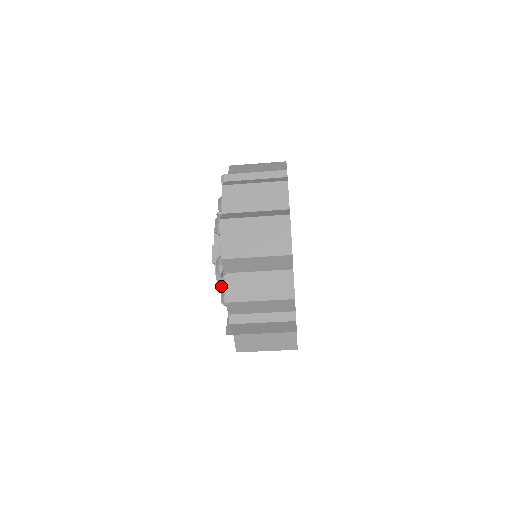
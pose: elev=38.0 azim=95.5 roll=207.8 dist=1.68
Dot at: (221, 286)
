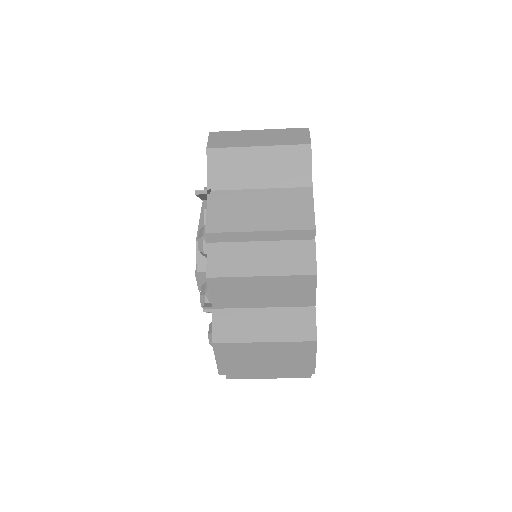
Dot at: occluded
